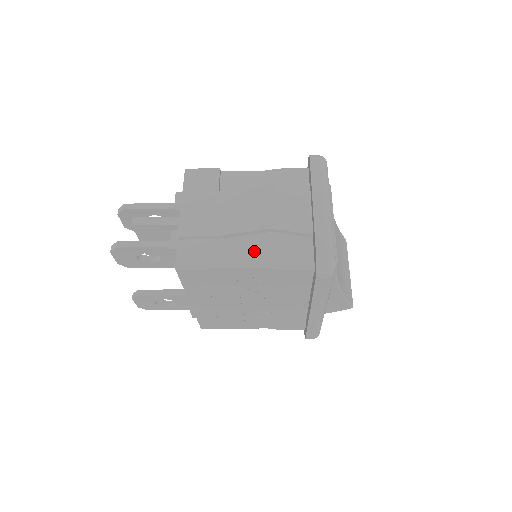
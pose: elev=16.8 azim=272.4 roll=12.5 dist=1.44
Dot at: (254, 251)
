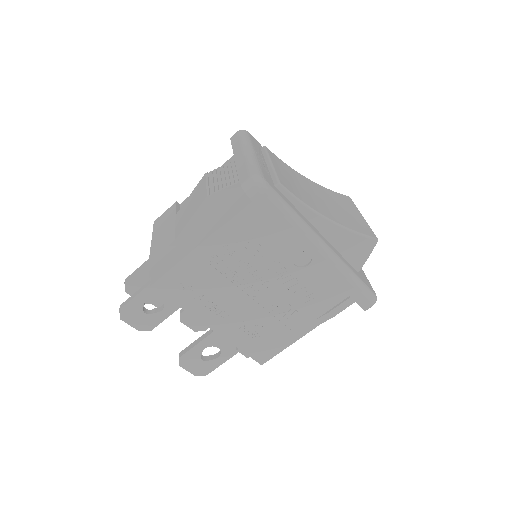
Dot at: (206, 228)
